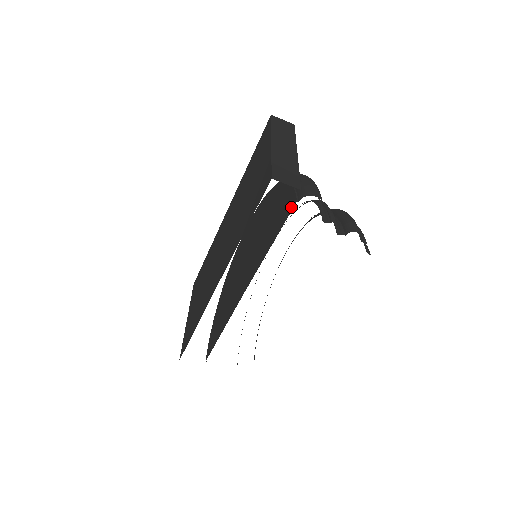
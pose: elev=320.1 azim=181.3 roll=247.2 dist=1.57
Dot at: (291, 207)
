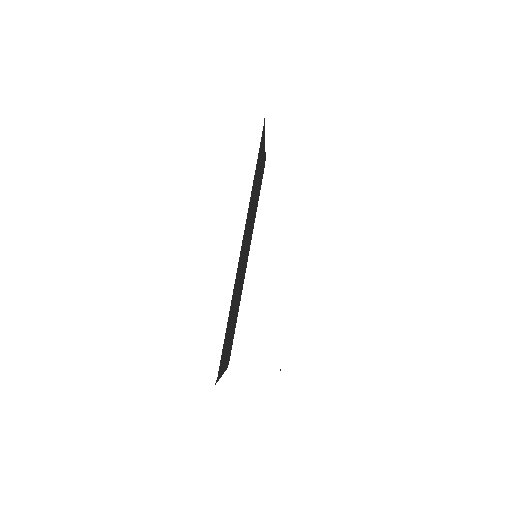
Dot at: (262, 136)
